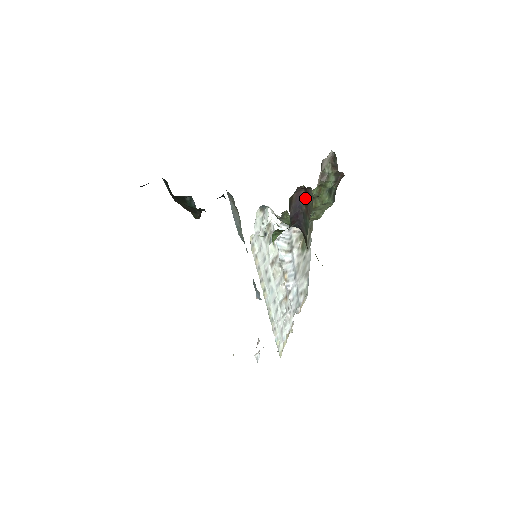
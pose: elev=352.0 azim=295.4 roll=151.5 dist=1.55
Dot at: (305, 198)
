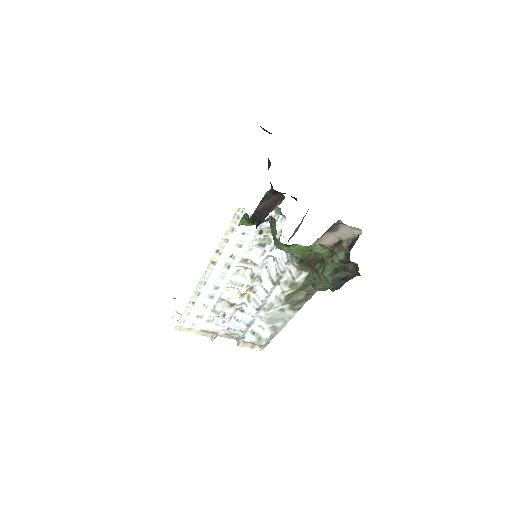
Dot at: (276, 206)
